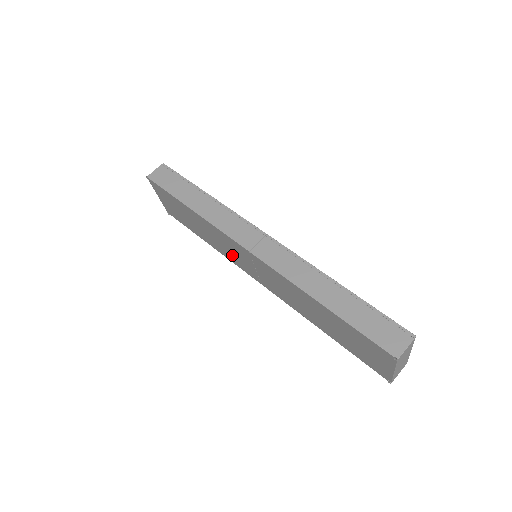
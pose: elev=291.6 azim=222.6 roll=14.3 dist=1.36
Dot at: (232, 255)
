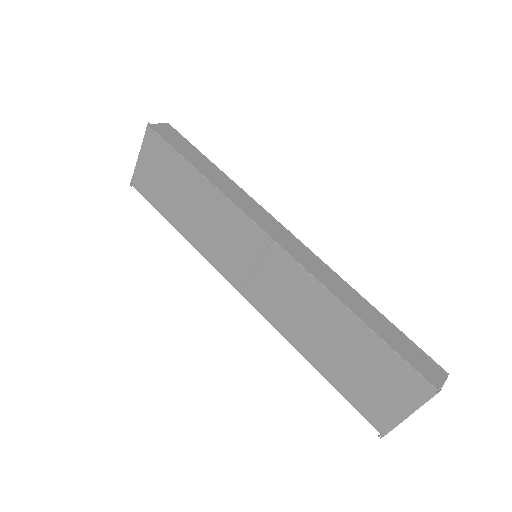
Dot at: (221, 248)
